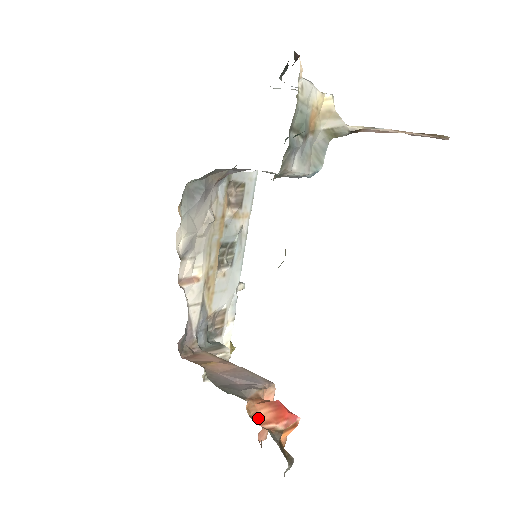
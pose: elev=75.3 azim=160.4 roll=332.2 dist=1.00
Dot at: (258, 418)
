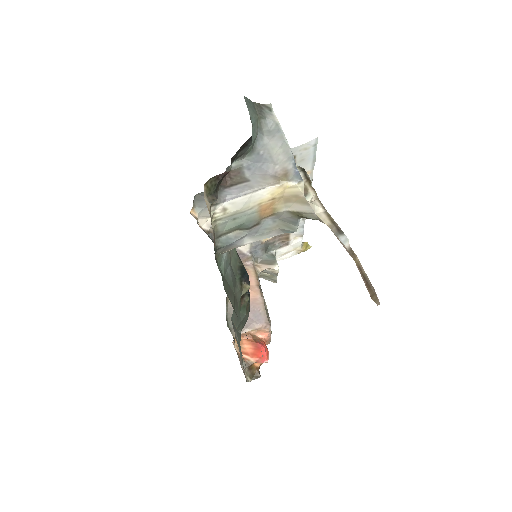
Dot at: (241, 348)
